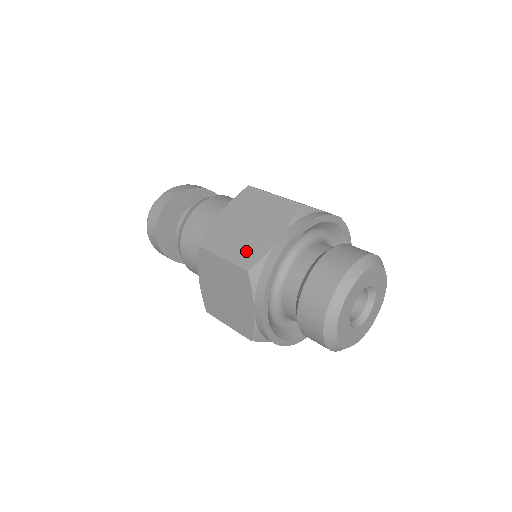
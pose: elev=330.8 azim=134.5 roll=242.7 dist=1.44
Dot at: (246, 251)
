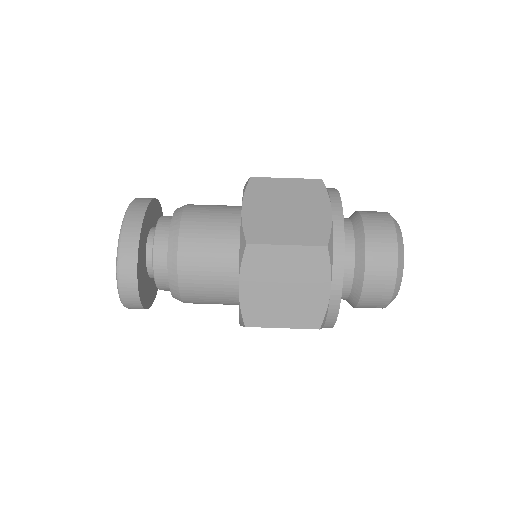
Dot at: (304, 314)
